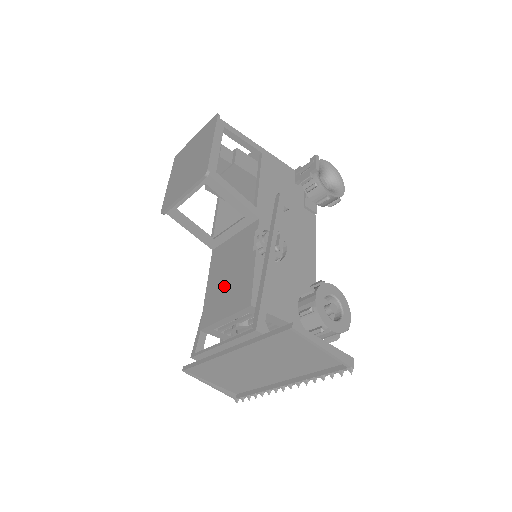
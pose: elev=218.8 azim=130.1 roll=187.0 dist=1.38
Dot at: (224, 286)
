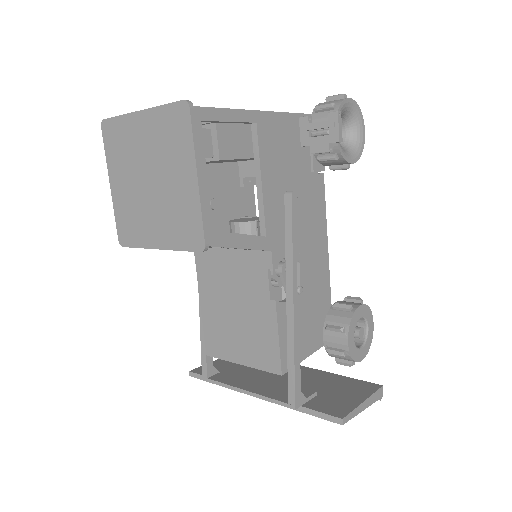
Dot at: (231, 321)
